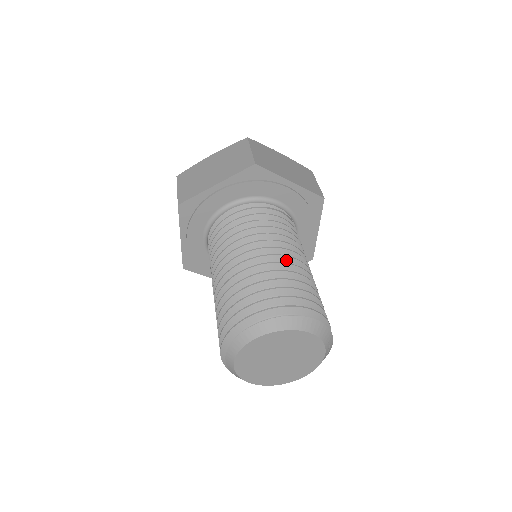
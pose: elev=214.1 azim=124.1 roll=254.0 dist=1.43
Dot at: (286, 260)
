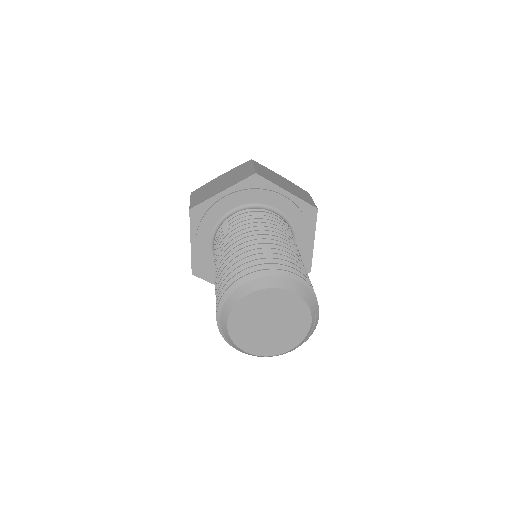
Dot at: occluded
